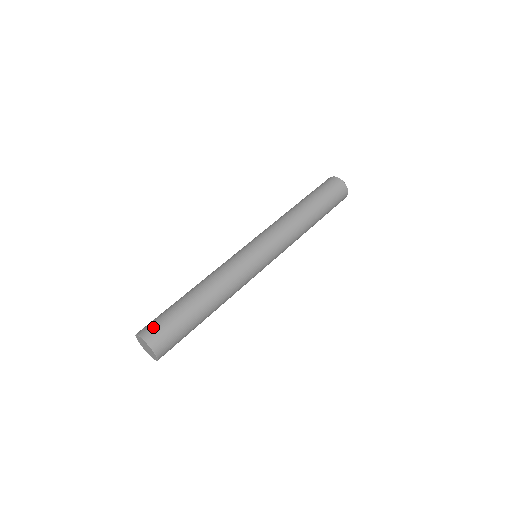
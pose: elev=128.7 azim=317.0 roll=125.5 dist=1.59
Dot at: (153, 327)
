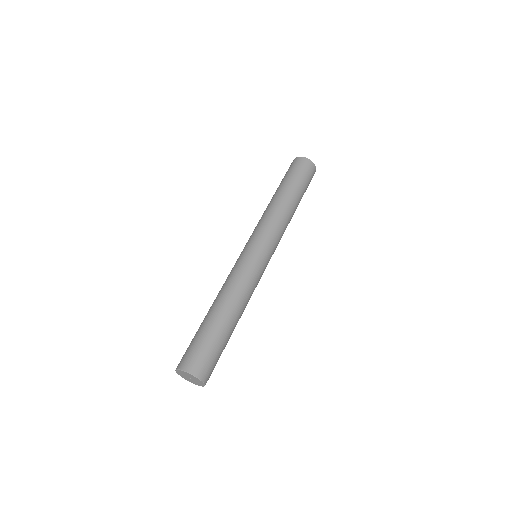
Dot at: (185, 356)
